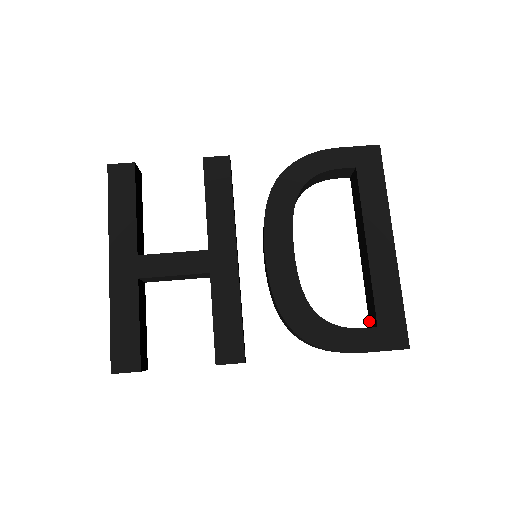
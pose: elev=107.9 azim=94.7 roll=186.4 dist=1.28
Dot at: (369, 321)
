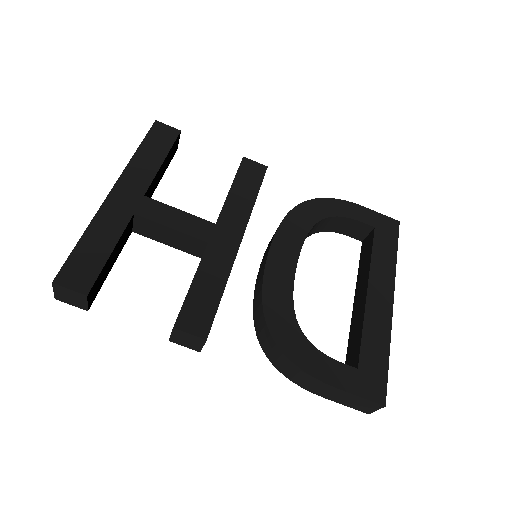
Dot at: occluded
